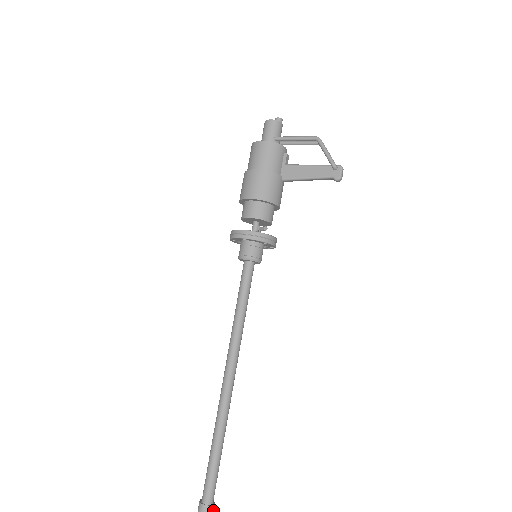
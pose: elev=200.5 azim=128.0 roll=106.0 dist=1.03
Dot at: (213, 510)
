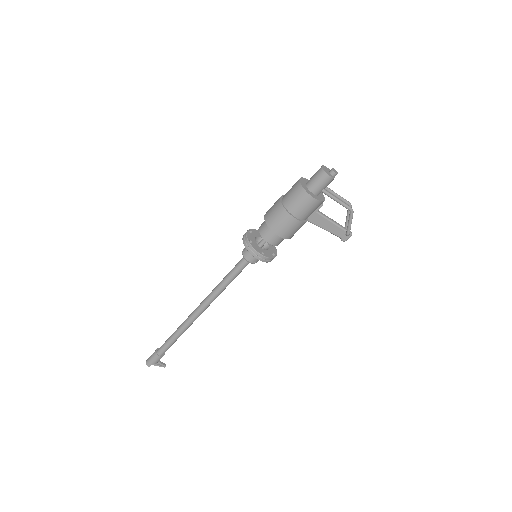
Dot at: (163, 355)
